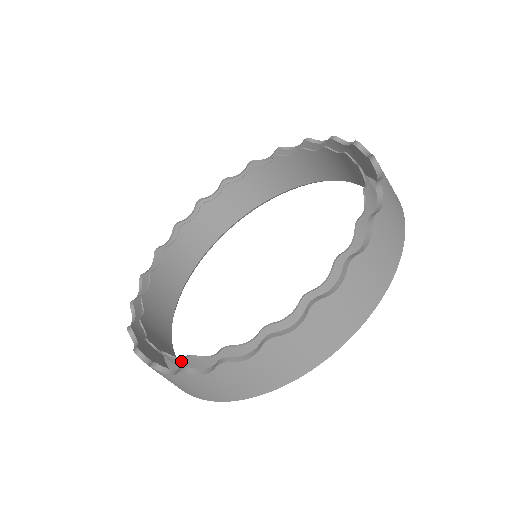
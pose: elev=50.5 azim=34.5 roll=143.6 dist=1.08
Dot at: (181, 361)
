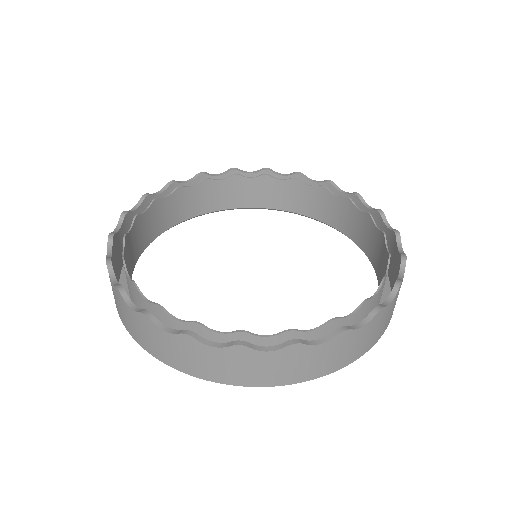
Dot at: (267, 339)
